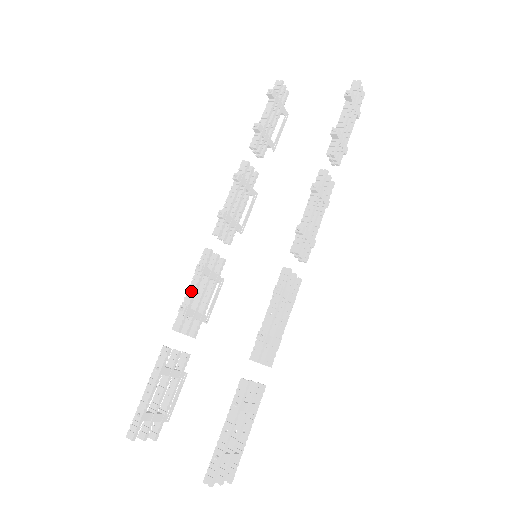
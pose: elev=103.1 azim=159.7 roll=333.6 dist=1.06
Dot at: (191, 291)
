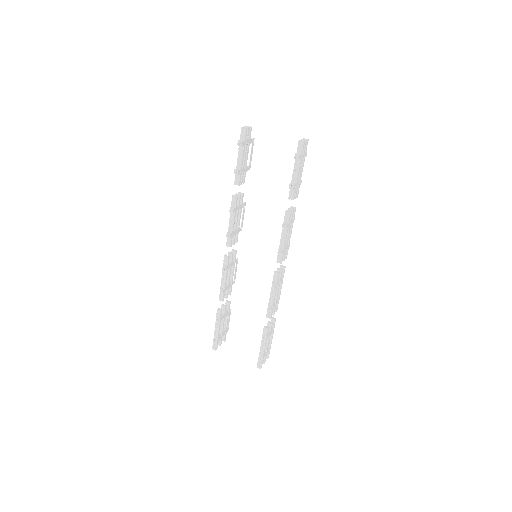
Dot at: (223, 280)
